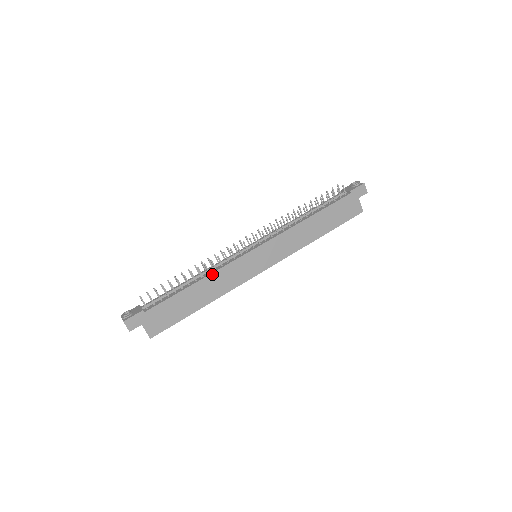
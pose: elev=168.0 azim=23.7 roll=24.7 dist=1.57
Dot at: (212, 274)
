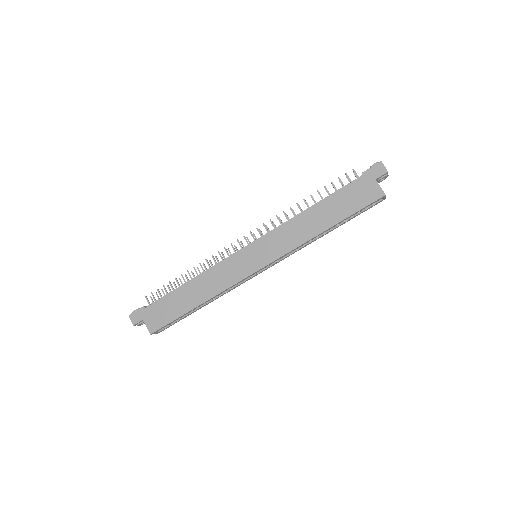
Dot at: (205, 273)
